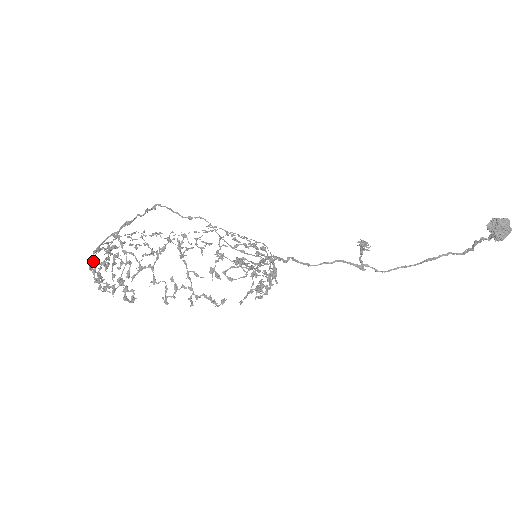
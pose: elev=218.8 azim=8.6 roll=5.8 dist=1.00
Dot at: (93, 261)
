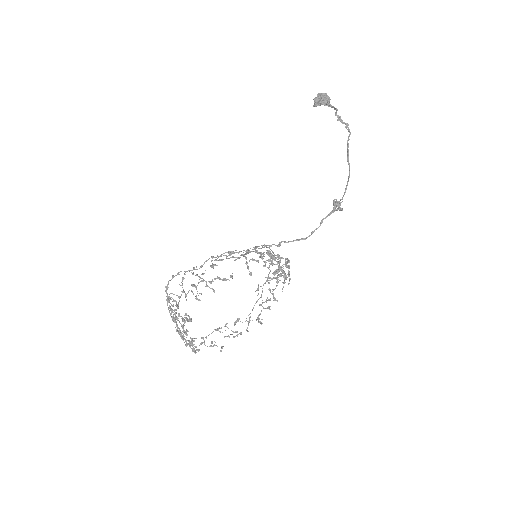
Dot at: occluded
